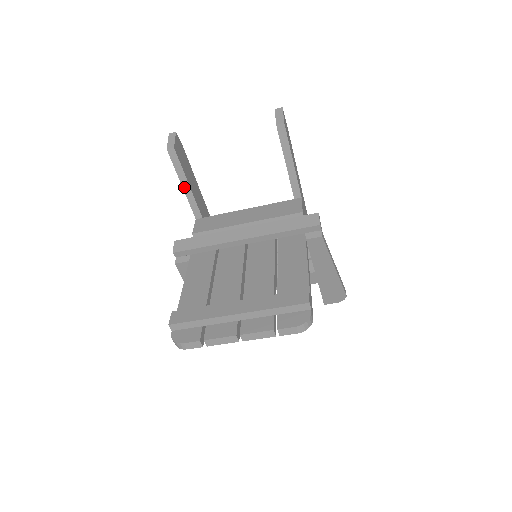
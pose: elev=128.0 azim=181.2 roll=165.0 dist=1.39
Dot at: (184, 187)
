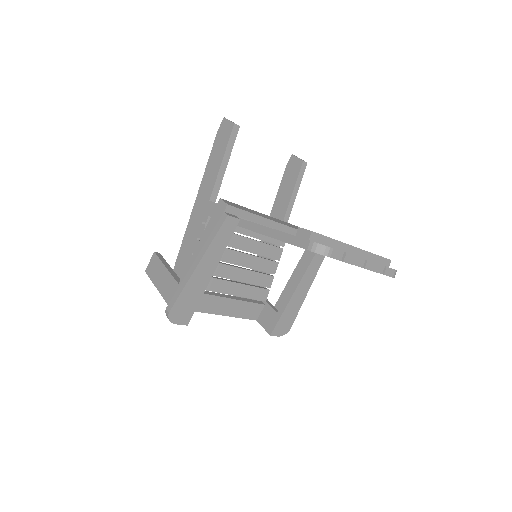
Dot at: (222, 164)
